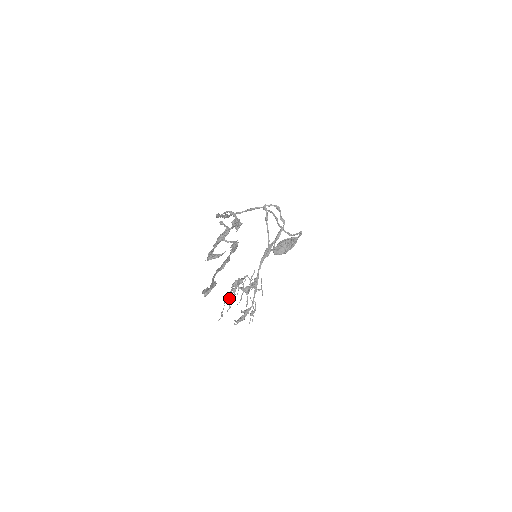
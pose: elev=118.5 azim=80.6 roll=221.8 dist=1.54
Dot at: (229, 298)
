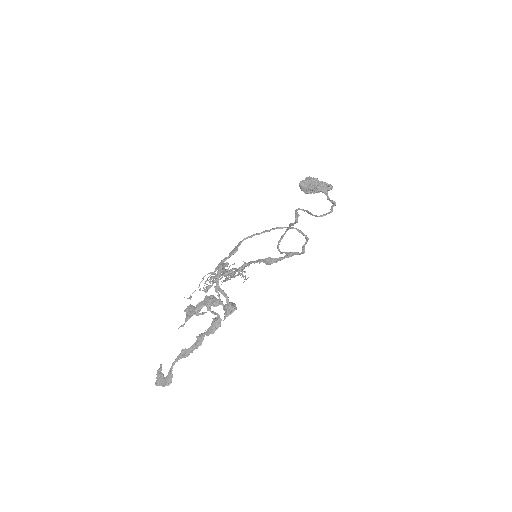
Dot at: (207, 279)
